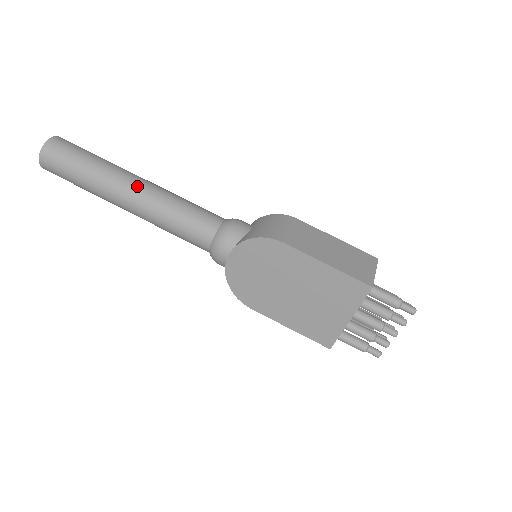
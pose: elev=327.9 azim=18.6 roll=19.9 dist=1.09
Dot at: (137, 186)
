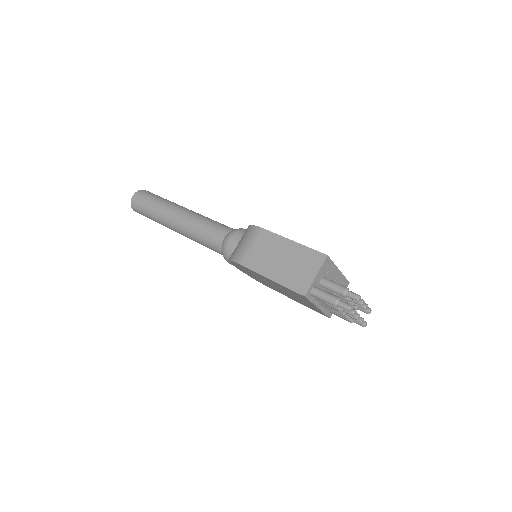
Dot at: (175, 222)
